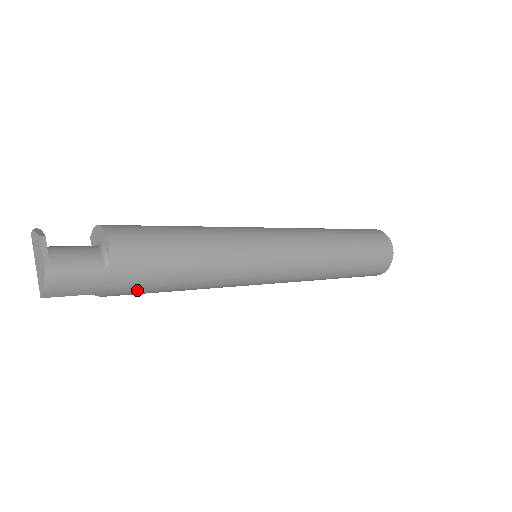
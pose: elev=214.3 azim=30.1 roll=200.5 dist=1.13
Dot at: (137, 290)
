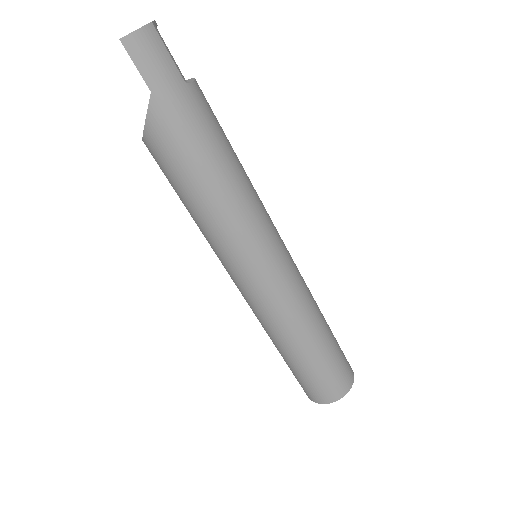
Dot at: (180, 137)
